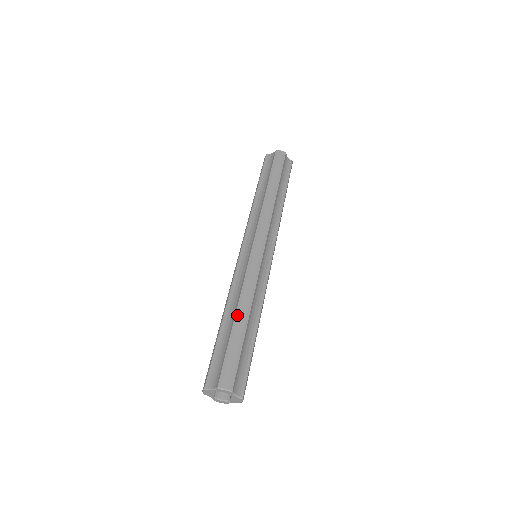
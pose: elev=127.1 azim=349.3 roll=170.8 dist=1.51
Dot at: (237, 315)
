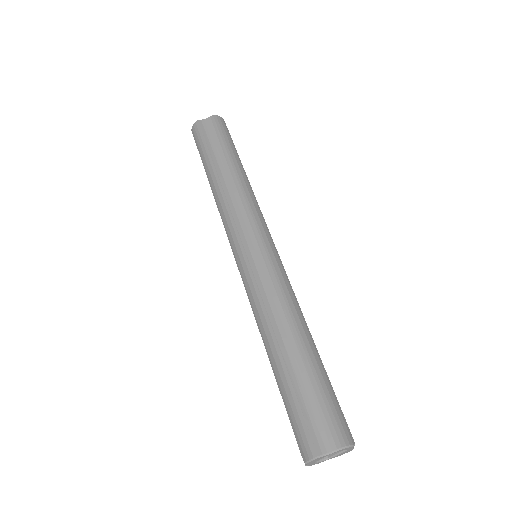
Dot at: (303, 340)
